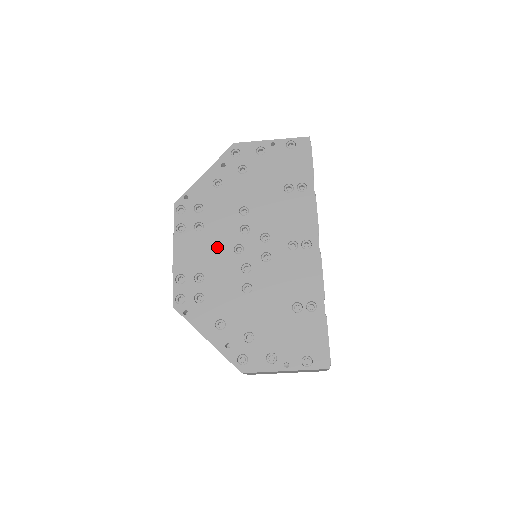
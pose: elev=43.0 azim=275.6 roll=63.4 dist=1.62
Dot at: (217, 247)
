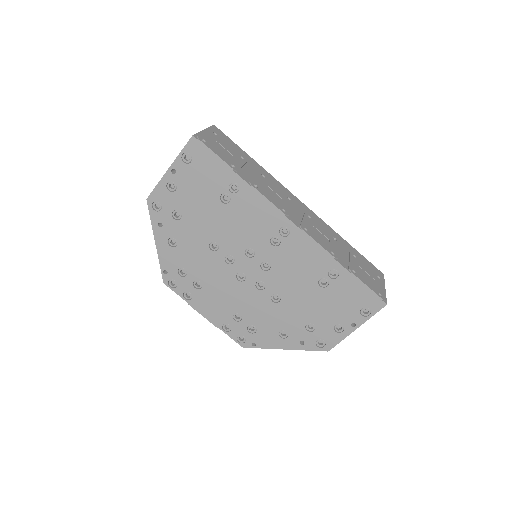
Dot at: (225, 288)
